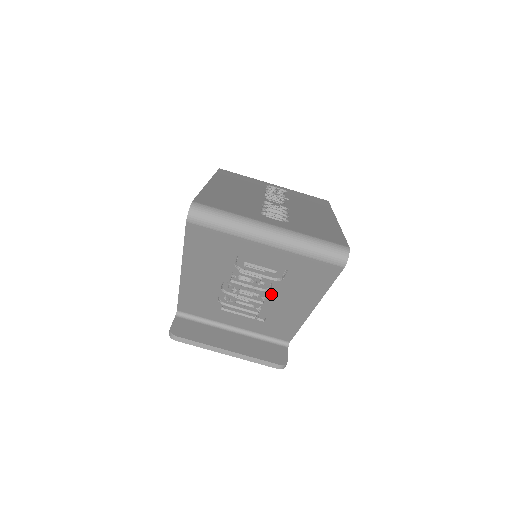
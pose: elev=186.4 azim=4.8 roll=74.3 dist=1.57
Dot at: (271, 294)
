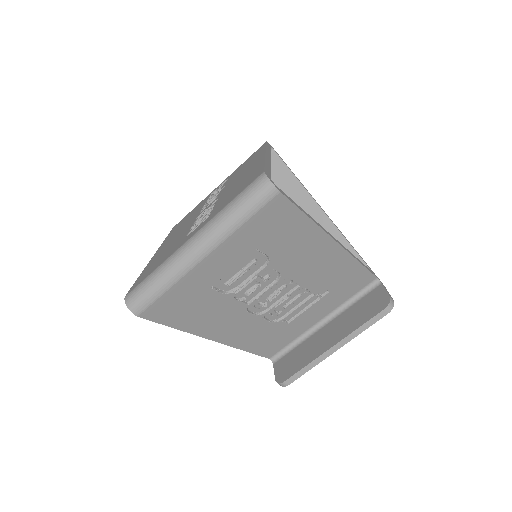
Dot at: (288, 274)
